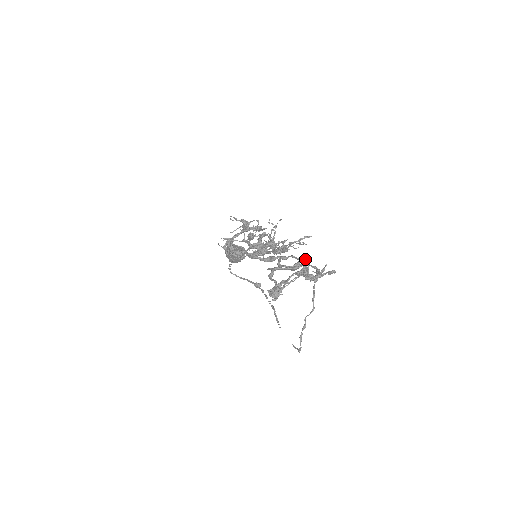
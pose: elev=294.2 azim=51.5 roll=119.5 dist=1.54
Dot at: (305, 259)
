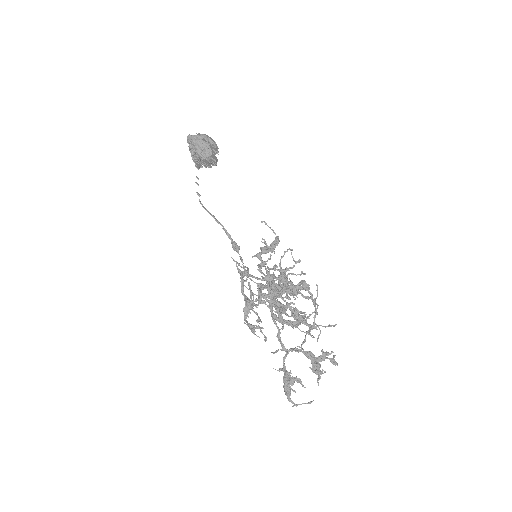
Dot at: (308, 289)
